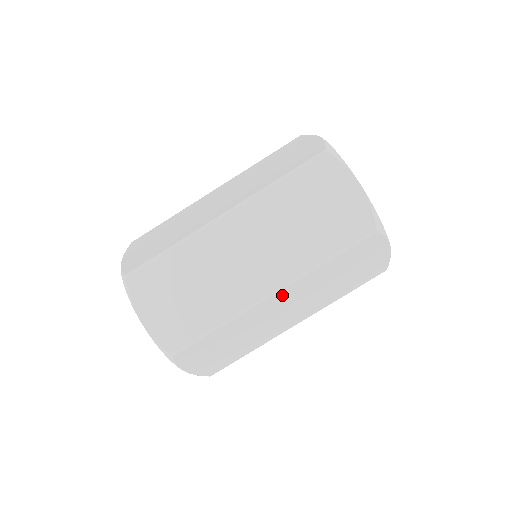
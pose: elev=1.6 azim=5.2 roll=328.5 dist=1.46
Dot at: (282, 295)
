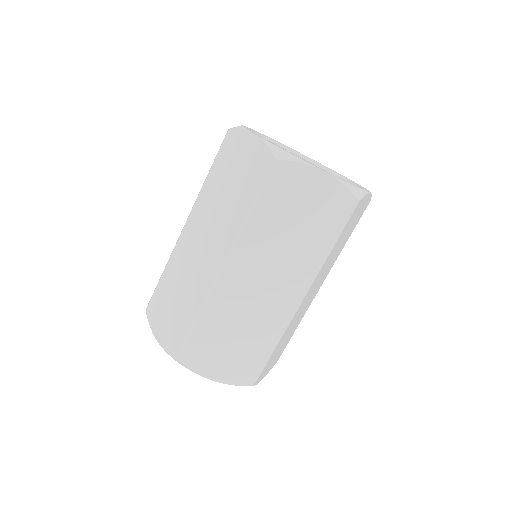
Dot at: (308, 292)
